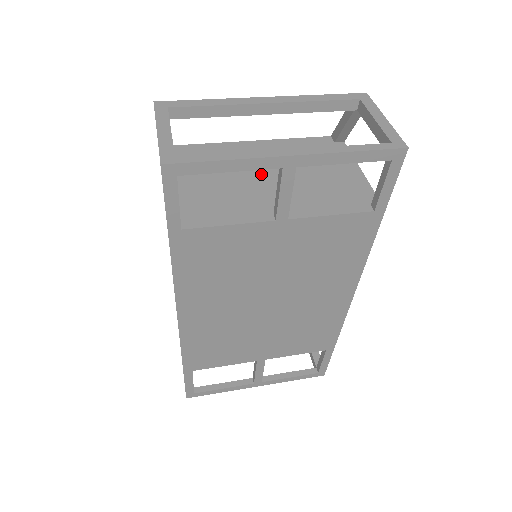
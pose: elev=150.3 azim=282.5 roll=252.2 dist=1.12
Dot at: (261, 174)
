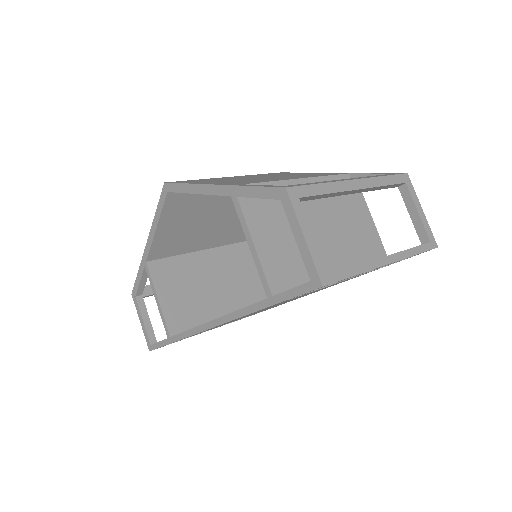
Dot at: (317, 226)
